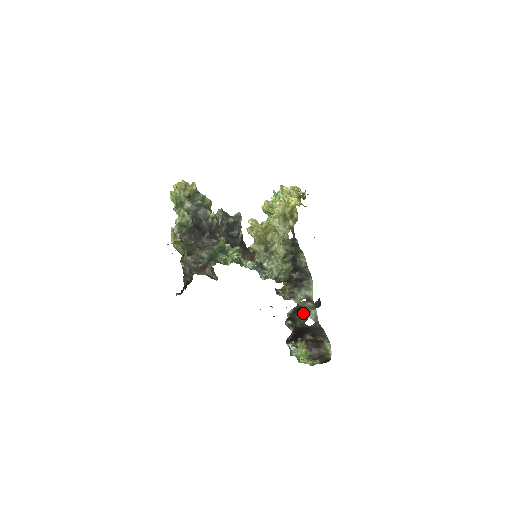
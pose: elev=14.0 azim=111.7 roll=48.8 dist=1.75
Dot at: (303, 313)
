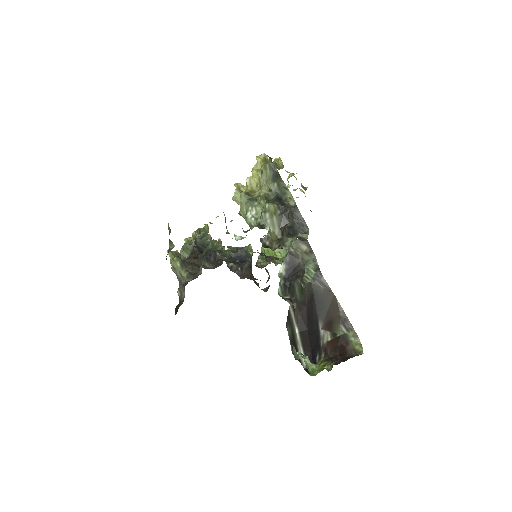
Dot at: (300, 271)
